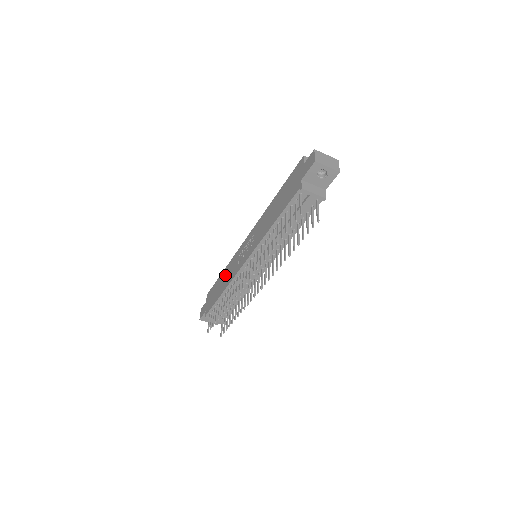
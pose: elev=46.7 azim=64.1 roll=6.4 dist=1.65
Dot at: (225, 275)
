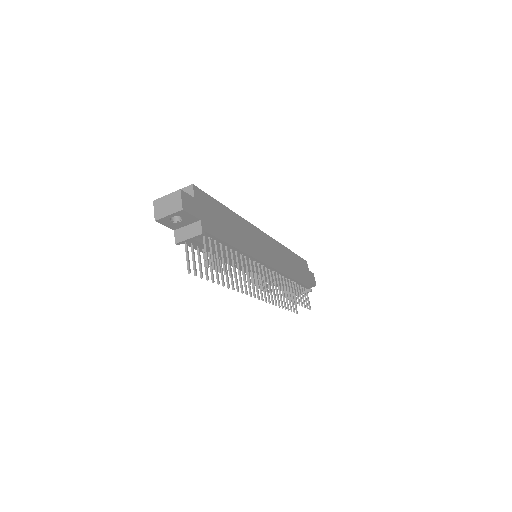
Dot at: occluded
